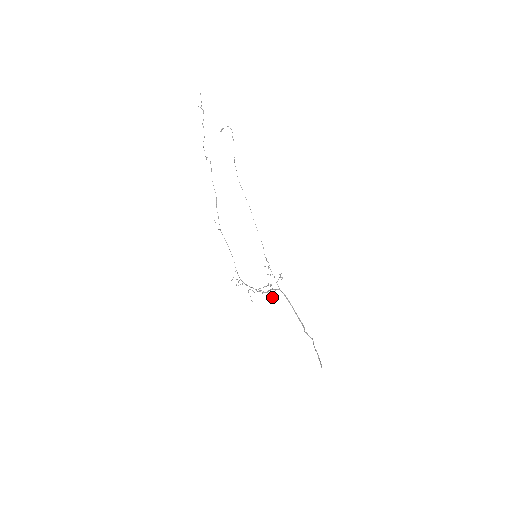
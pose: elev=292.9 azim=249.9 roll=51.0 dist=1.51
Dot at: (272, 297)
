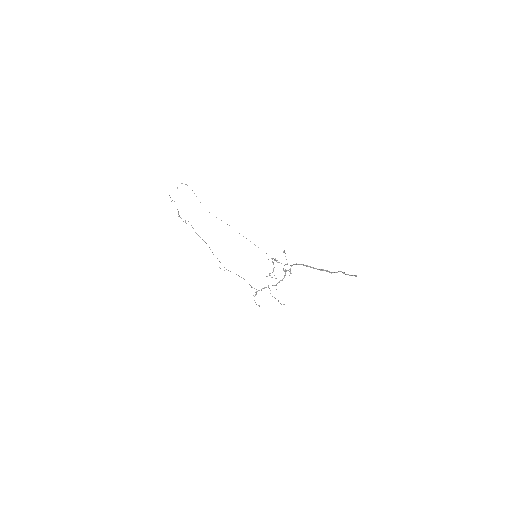
Dot at: occluded
